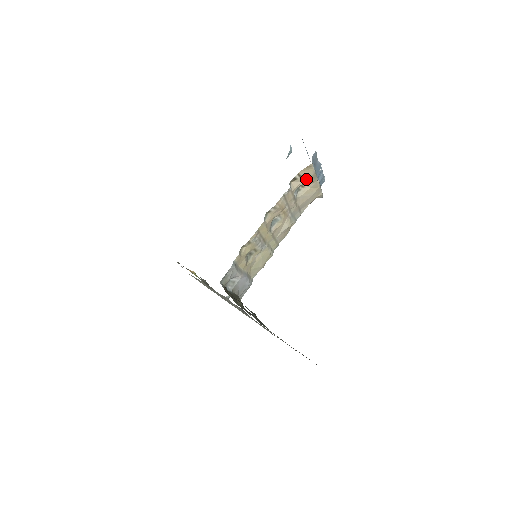
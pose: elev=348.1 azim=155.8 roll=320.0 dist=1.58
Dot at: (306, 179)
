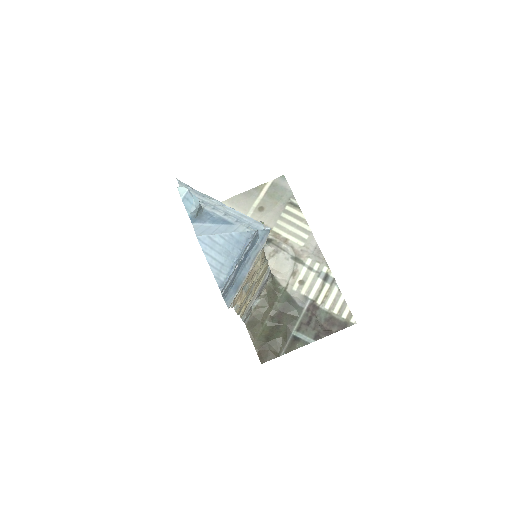
Dot at: occluded
